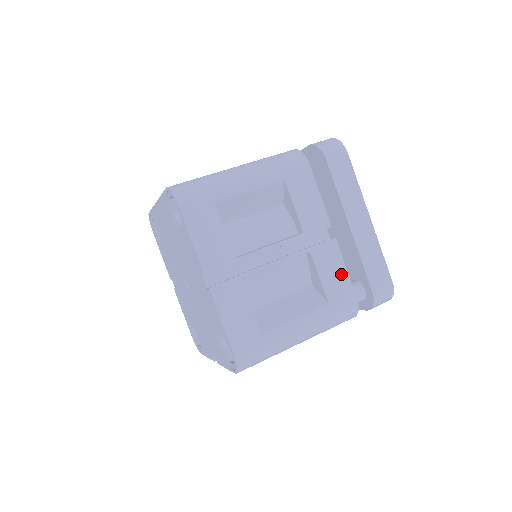
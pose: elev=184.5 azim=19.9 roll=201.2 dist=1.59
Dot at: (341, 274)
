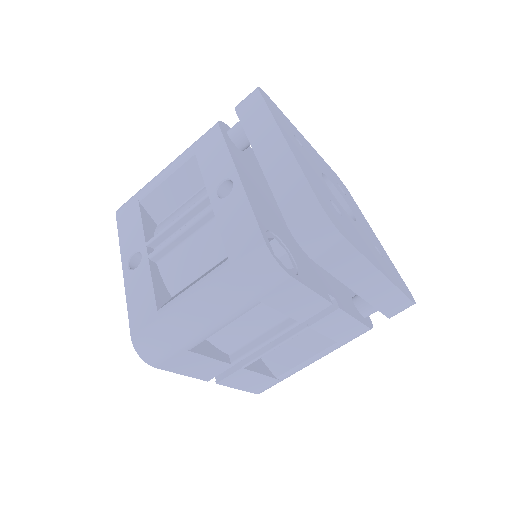
Dot at: (350, 324)
